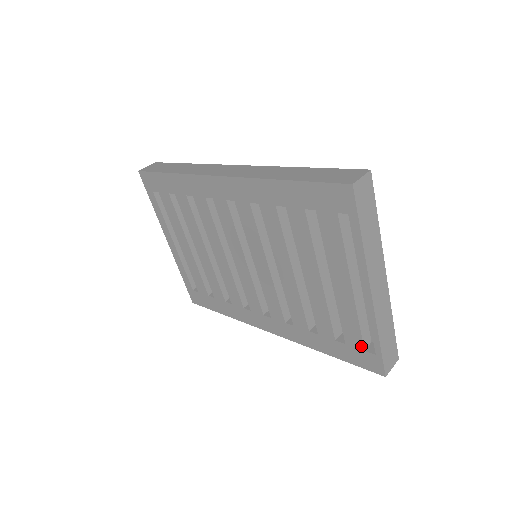
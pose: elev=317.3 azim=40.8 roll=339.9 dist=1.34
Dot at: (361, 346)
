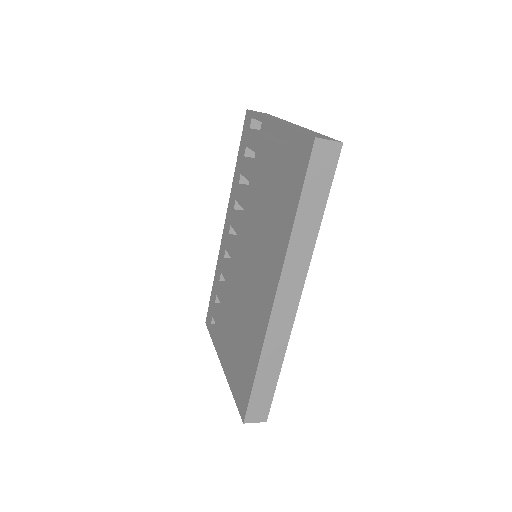
Dot at: (295, 156)
